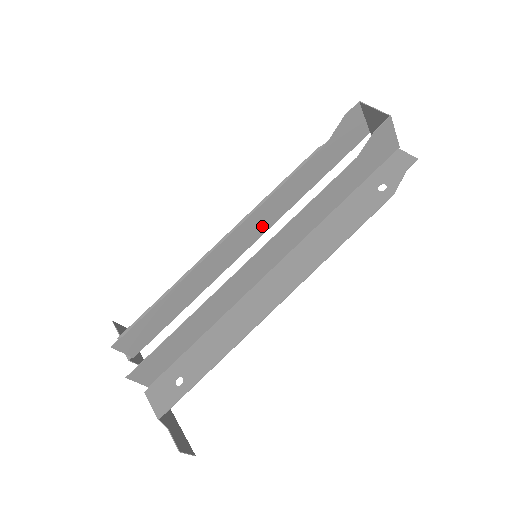
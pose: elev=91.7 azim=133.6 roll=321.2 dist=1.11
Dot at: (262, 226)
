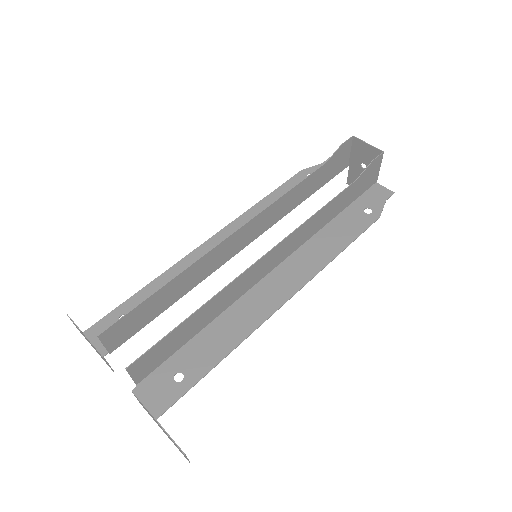
Dot at: (259, 229)
